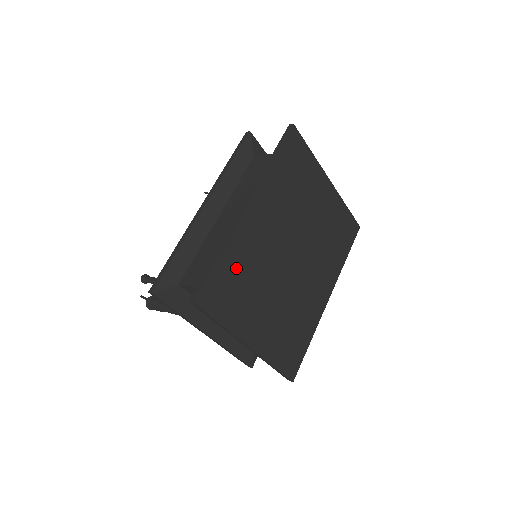
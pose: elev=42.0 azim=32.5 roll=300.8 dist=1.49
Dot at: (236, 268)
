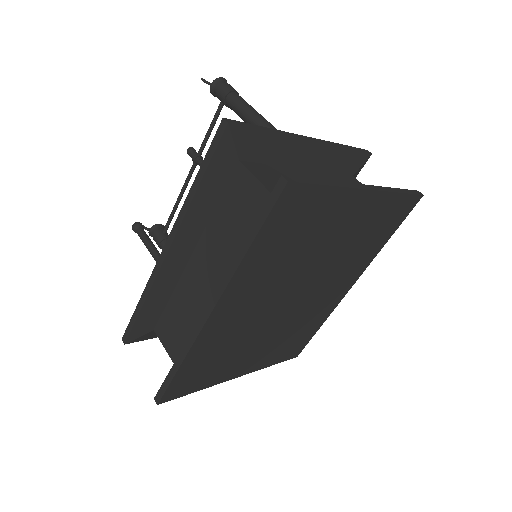
Dot at: (206, 357)
